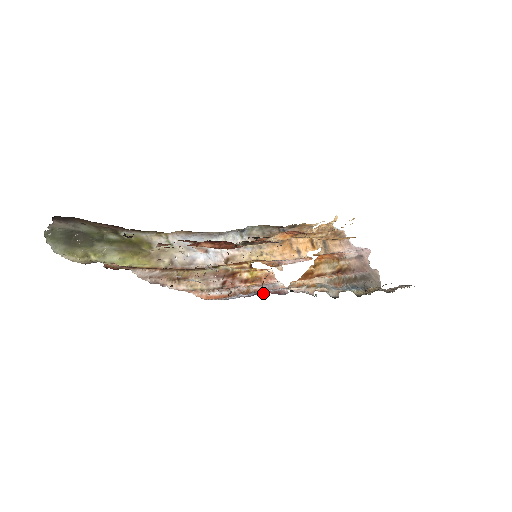
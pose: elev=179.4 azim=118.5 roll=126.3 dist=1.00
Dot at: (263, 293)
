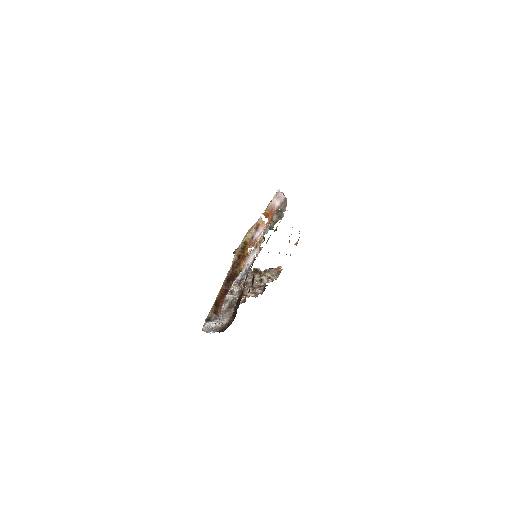
Dot at: (249, 268)
